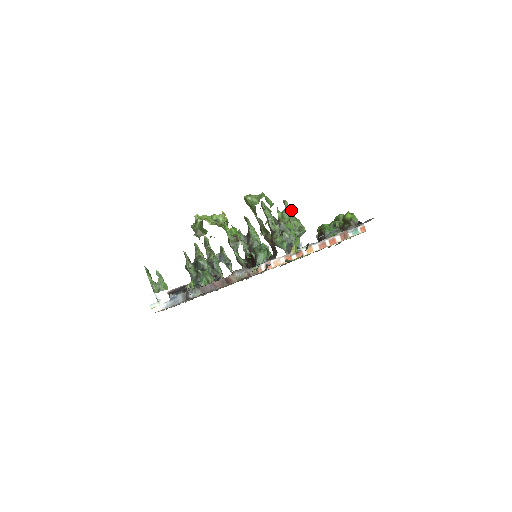
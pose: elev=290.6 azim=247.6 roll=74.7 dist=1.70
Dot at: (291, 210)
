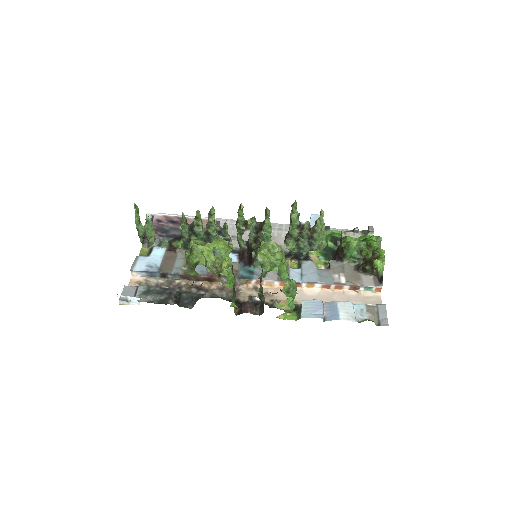
Dot at: (323, 223)
